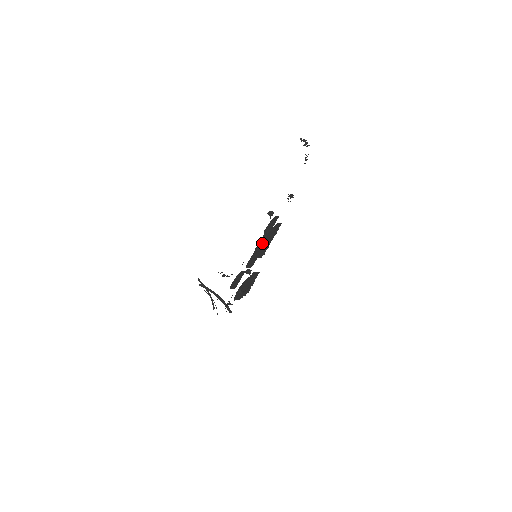
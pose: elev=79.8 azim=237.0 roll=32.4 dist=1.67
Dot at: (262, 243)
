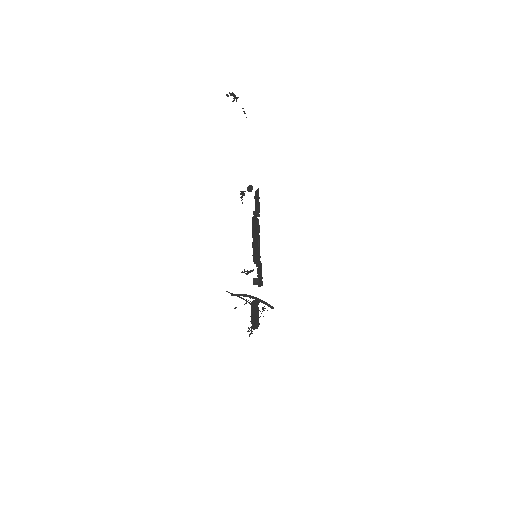
Dot at: occluded
